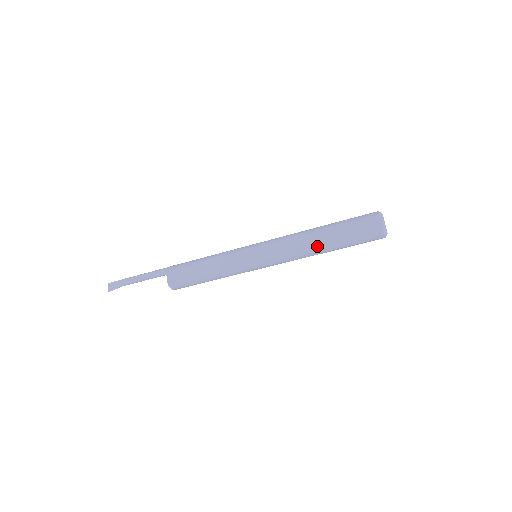
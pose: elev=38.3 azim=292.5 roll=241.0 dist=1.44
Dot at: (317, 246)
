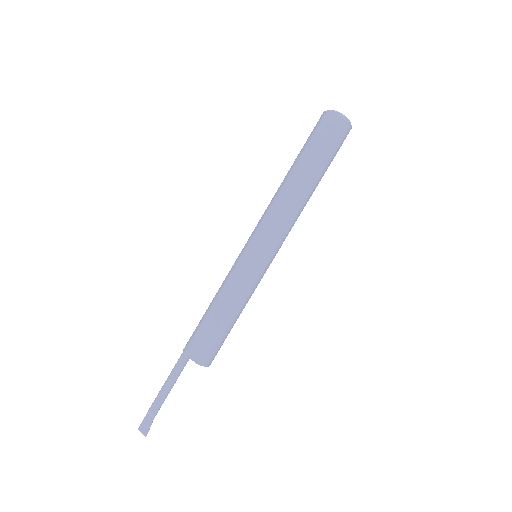
Dot at: (301, 188)
